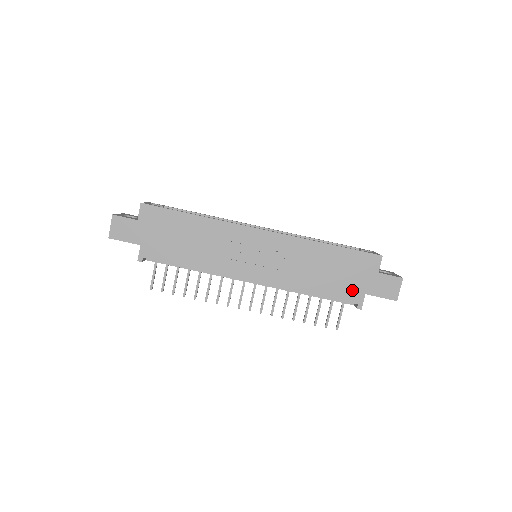
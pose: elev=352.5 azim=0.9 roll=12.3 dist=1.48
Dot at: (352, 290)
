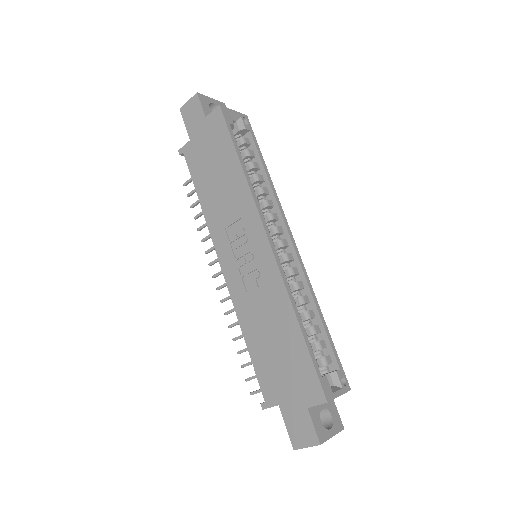
Dot at: (273, 386)
